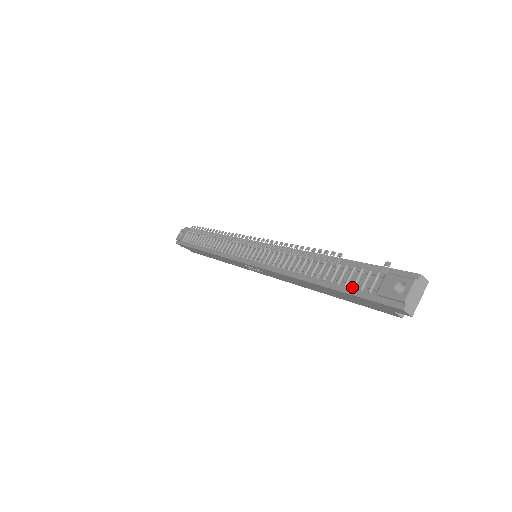
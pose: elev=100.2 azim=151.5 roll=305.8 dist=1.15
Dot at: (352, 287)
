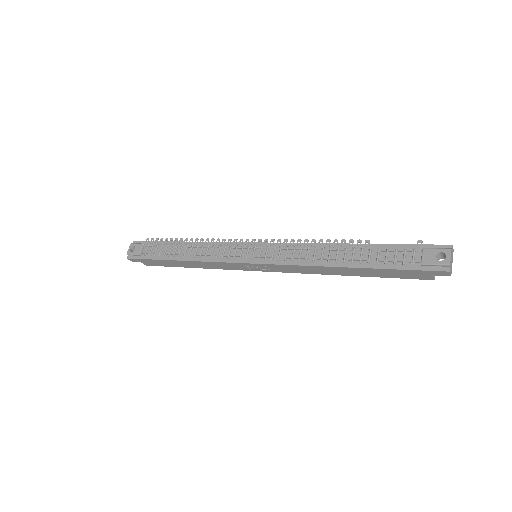
Dot at: (394, 263)
